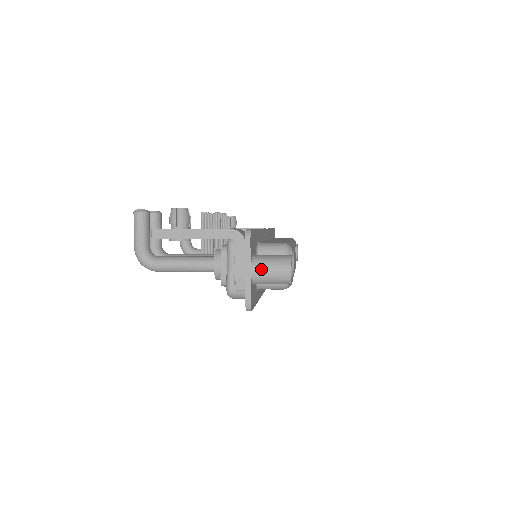
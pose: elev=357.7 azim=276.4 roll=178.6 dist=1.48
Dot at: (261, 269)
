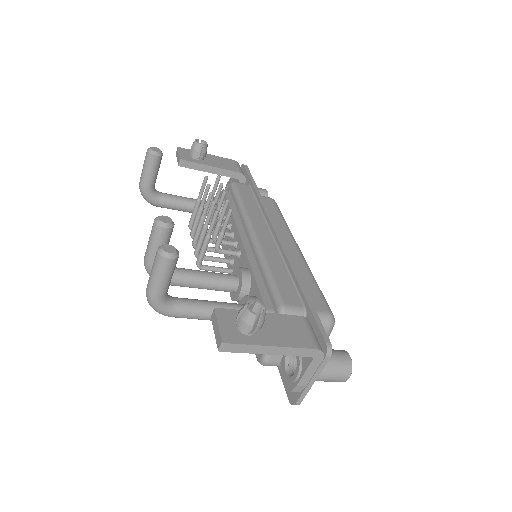
Dot at: (323, 376)
